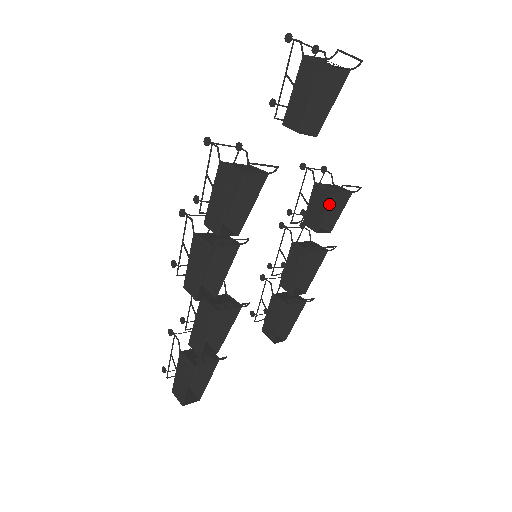
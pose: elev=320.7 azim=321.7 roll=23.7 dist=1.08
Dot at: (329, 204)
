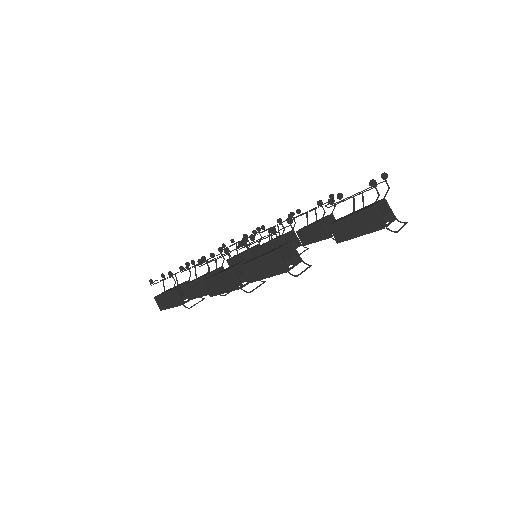
Dot at: occluded
